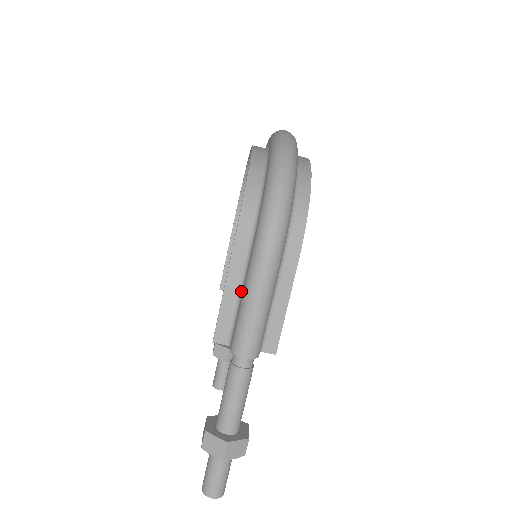
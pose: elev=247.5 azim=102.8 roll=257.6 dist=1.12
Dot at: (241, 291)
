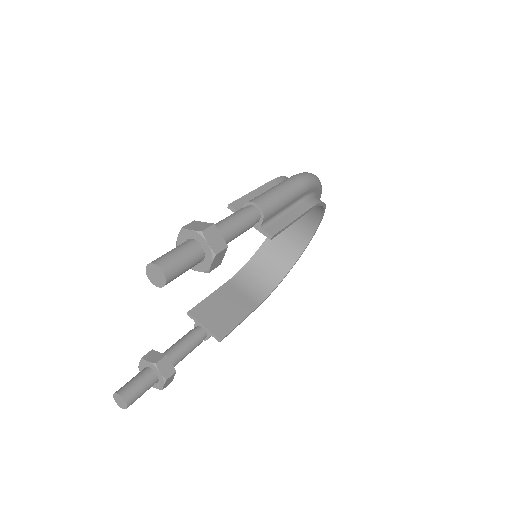
Dot at: occluded
